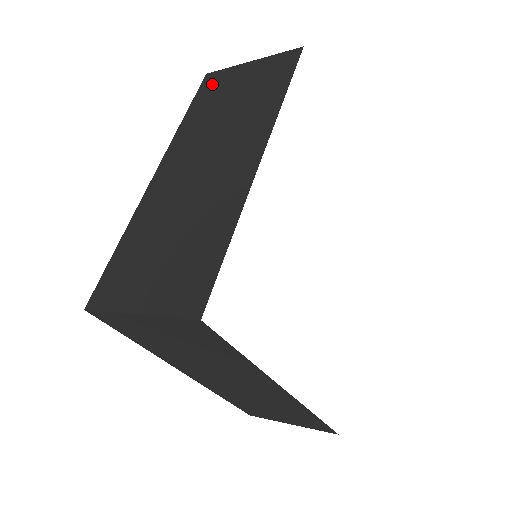
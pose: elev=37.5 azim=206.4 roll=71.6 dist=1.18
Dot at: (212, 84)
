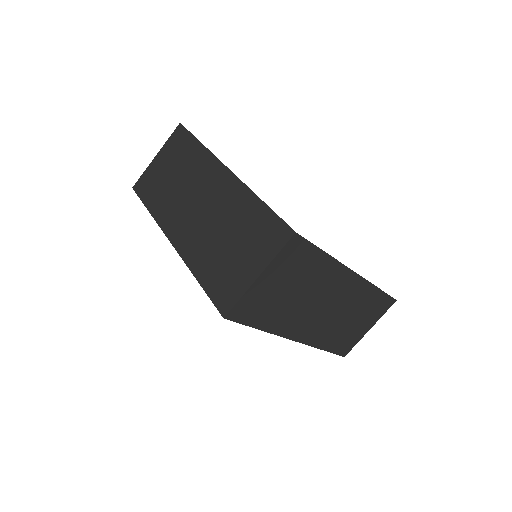
Dot at: (144, 186)
